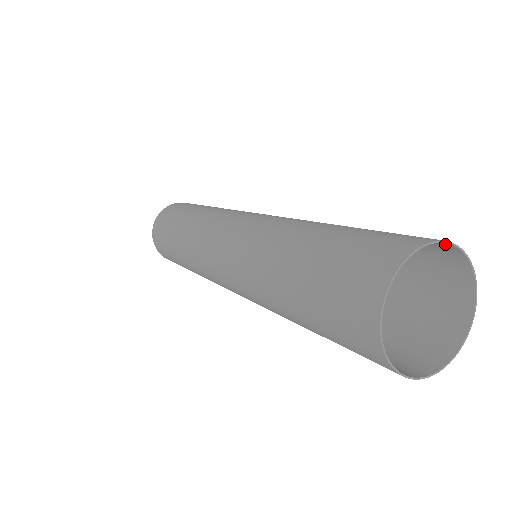
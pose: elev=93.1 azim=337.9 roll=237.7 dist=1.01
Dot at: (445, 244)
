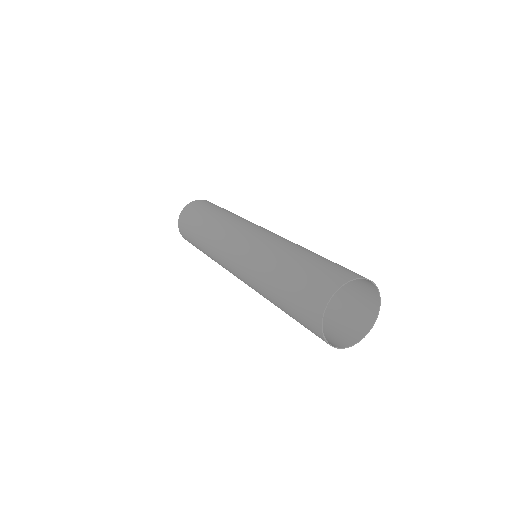
Dot at: (366, 279)
